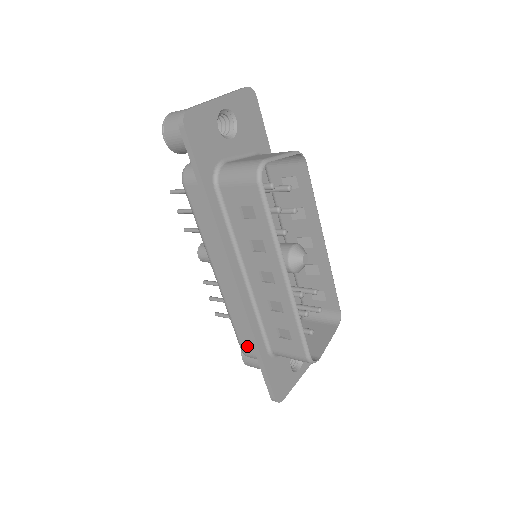
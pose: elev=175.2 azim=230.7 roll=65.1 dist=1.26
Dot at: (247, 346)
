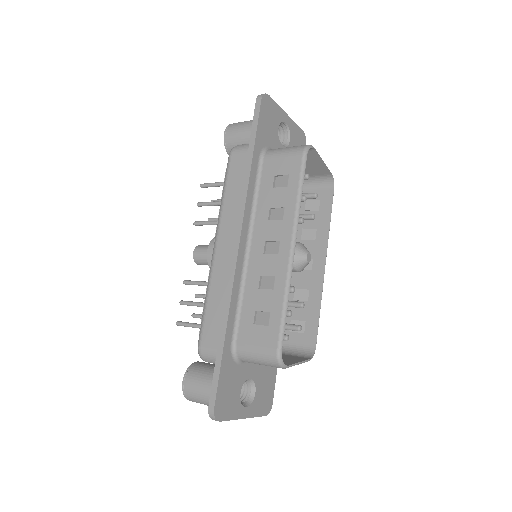
Dot at: (210, 335)
